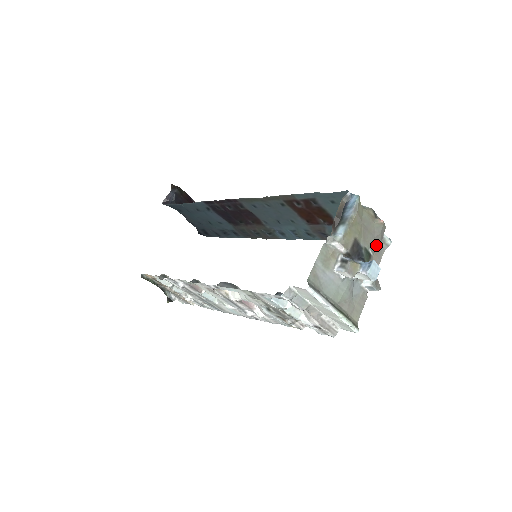
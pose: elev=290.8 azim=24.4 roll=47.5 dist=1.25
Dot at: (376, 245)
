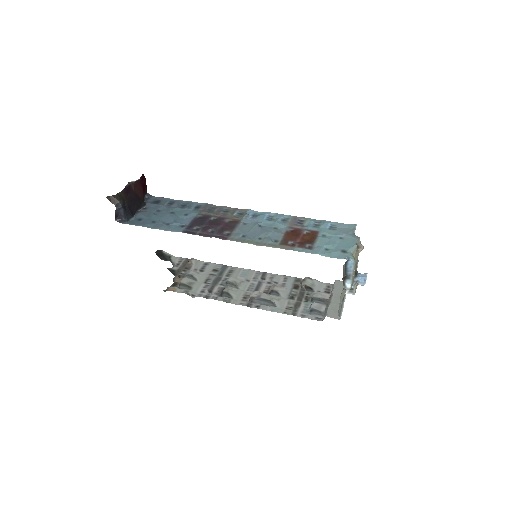
Dot at: occluded
